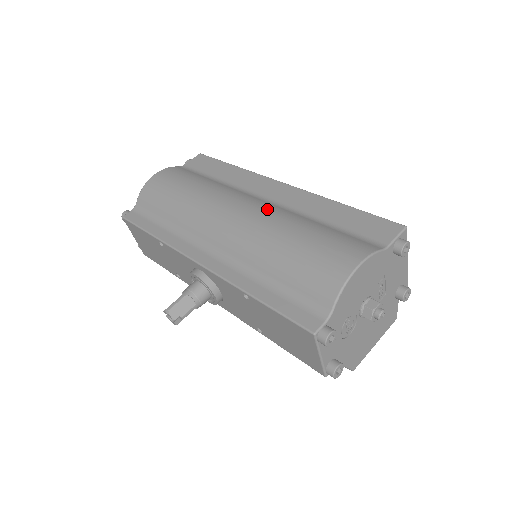
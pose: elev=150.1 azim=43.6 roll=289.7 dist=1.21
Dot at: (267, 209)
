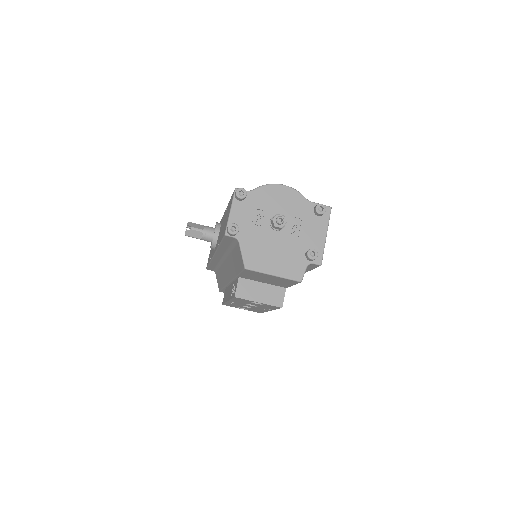
Dot at: occluded
